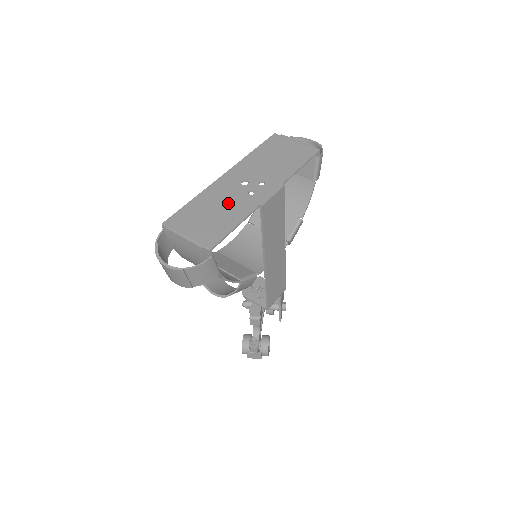
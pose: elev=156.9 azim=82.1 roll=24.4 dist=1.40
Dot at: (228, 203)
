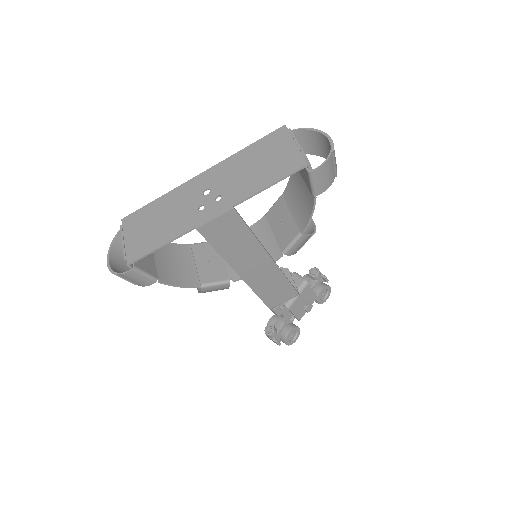
Dot at: (176, 214)
